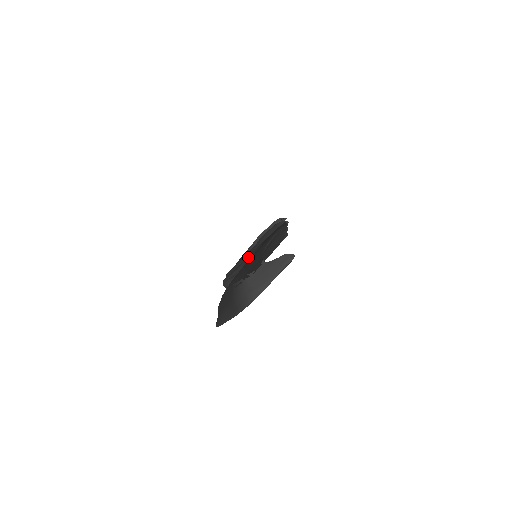
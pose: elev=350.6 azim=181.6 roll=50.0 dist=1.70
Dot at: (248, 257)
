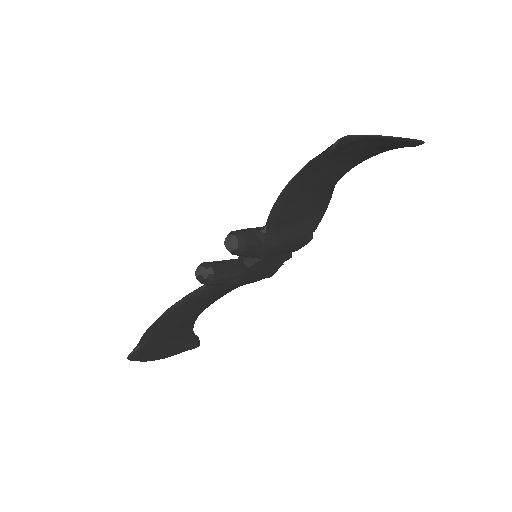
Dot at: occluded
